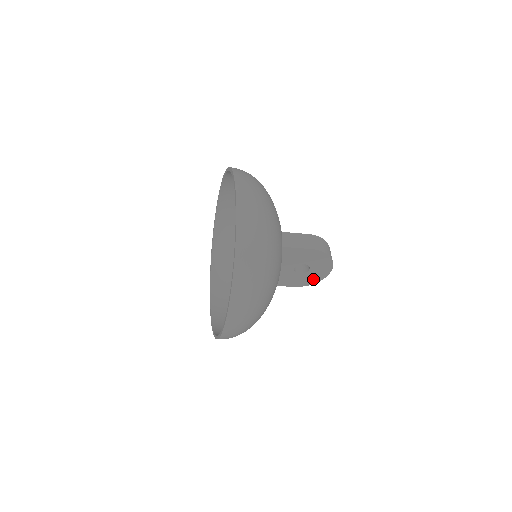
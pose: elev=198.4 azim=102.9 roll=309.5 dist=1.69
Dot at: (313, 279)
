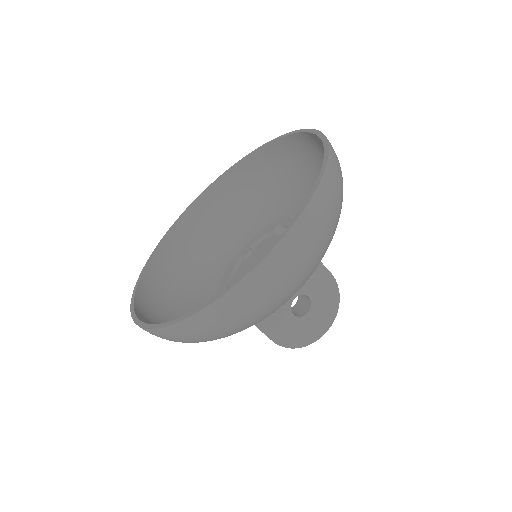
Dot at: (301, 337)
